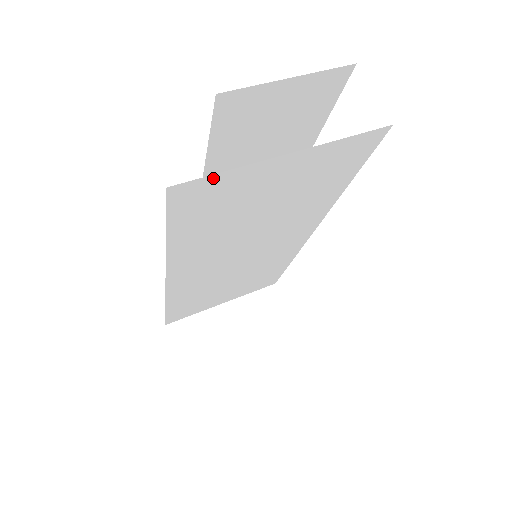
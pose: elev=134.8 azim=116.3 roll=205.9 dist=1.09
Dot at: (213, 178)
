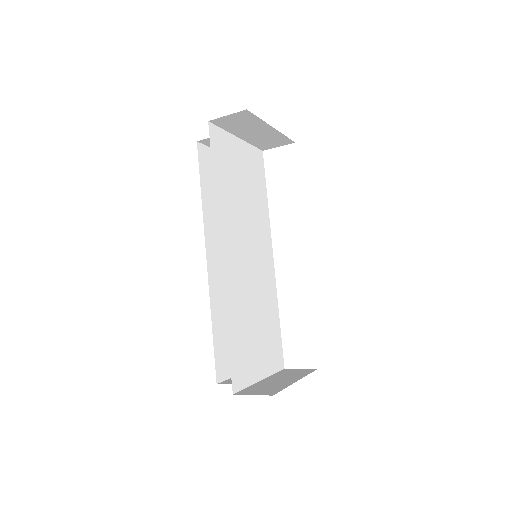
Dot at: (220, 131)
